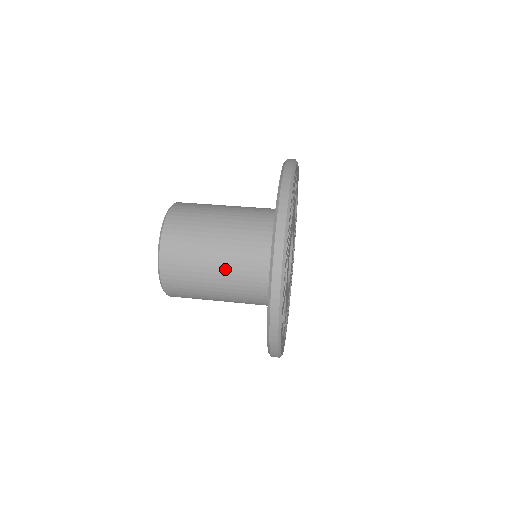
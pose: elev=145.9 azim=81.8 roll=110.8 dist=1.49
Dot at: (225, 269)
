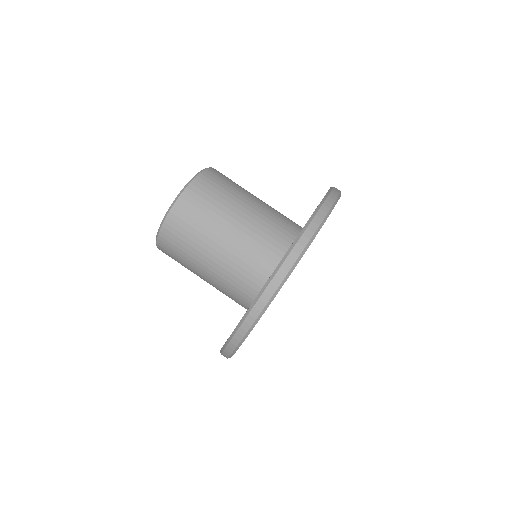
Dot at: (214, 272)
